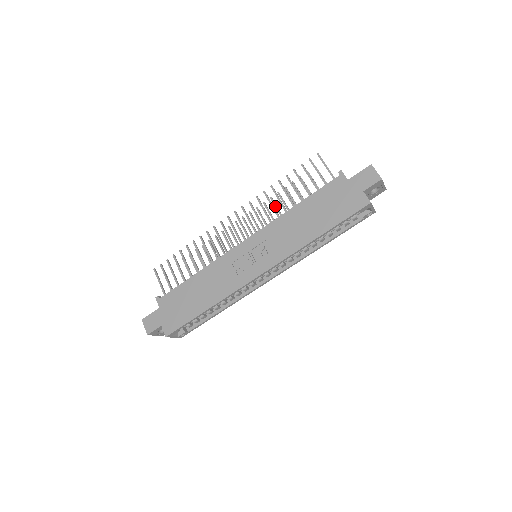
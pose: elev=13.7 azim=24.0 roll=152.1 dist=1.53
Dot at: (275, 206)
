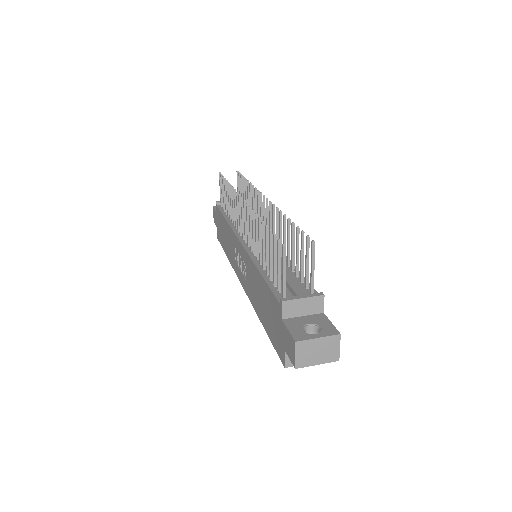
Dot at: (279, 227)
